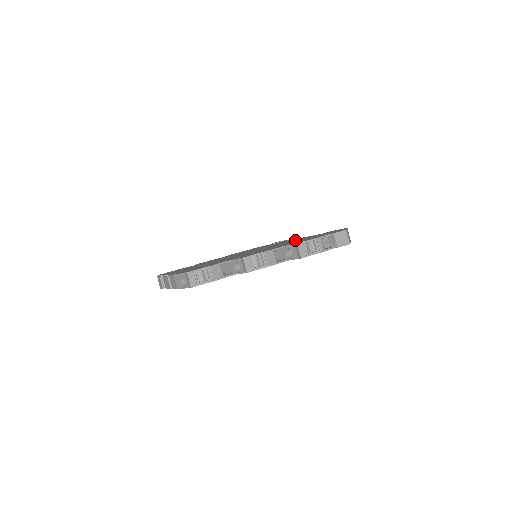
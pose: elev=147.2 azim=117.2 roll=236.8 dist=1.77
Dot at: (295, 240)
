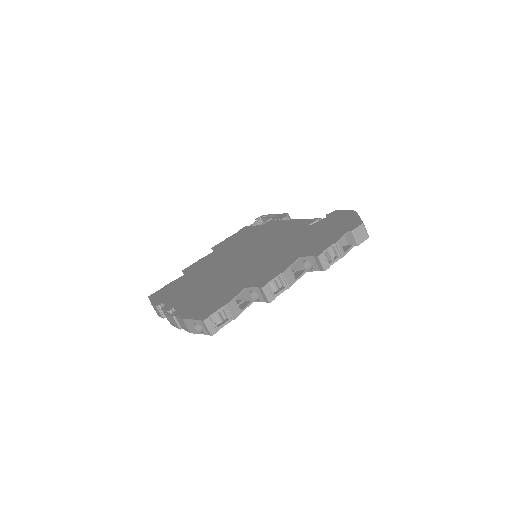
Dot at: (297, 231)
